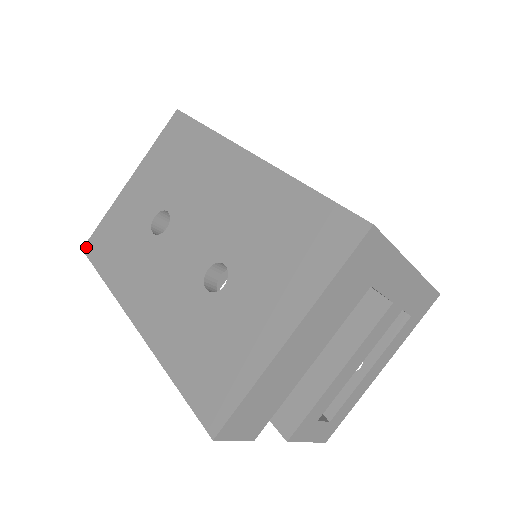
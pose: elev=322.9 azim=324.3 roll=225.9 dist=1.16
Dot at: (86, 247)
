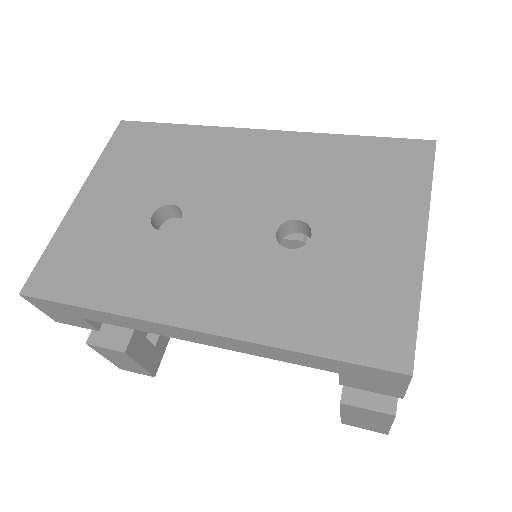
Dot at: (28, 288)
